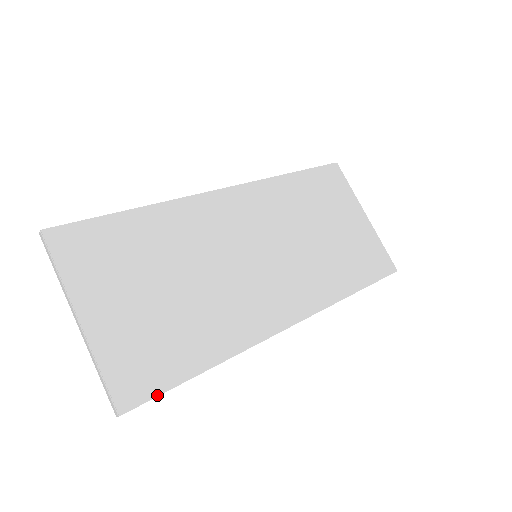
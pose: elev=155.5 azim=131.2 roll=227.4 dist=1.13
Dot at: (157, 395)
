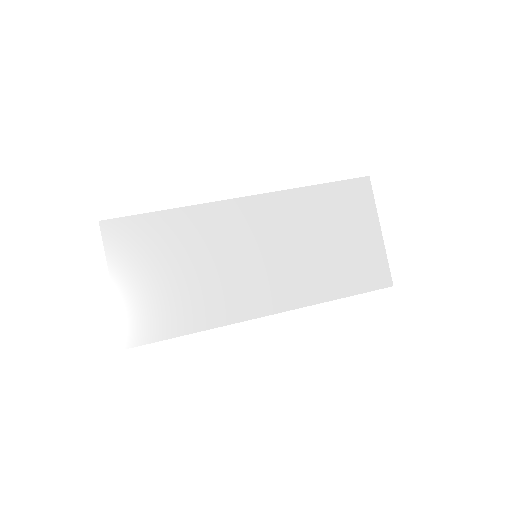
Dot at: (151, 342)
